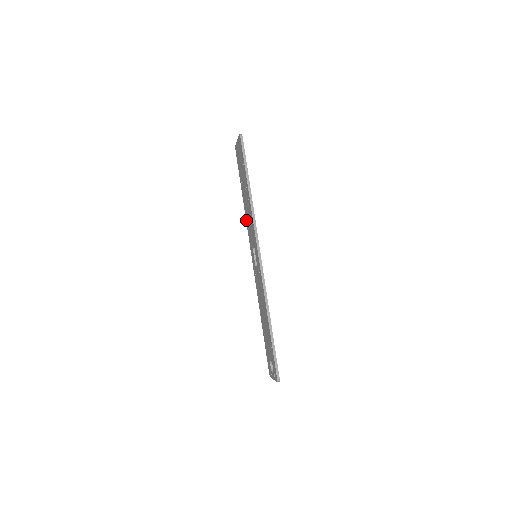
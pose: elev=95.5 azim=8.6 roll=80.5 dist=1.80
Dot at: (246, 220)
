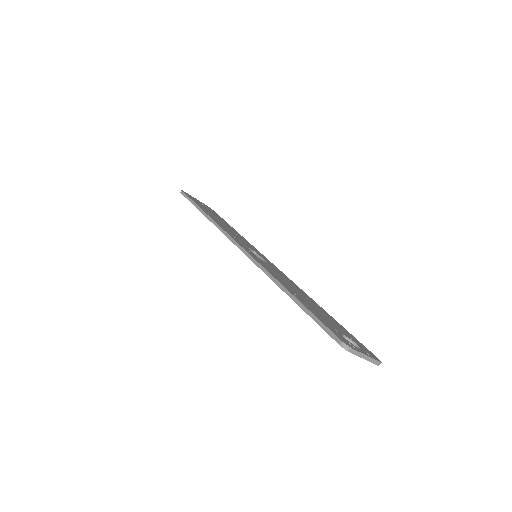
Dot at: occluded
